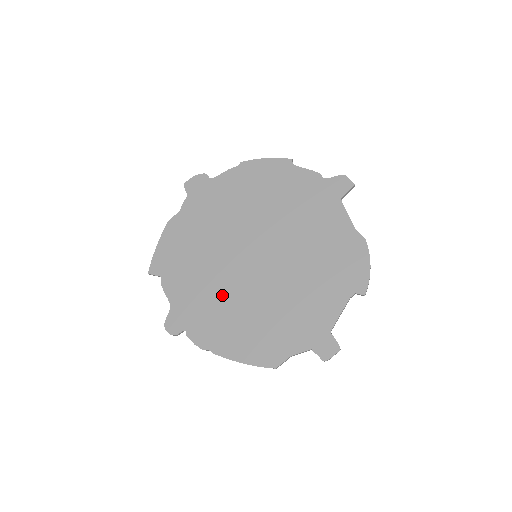
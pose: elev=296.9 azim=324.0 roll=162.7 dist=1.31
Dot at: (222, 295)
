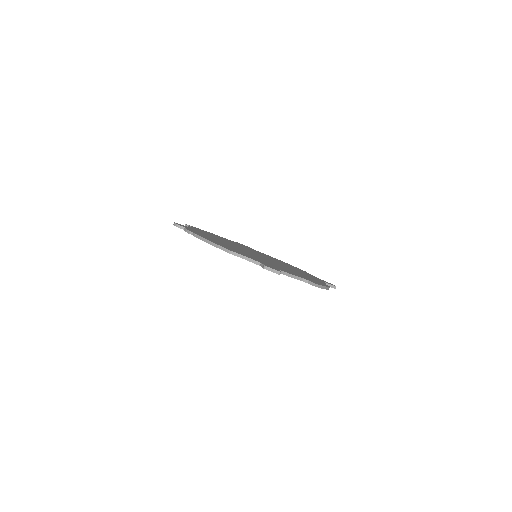
Dot at: (223, 242)
